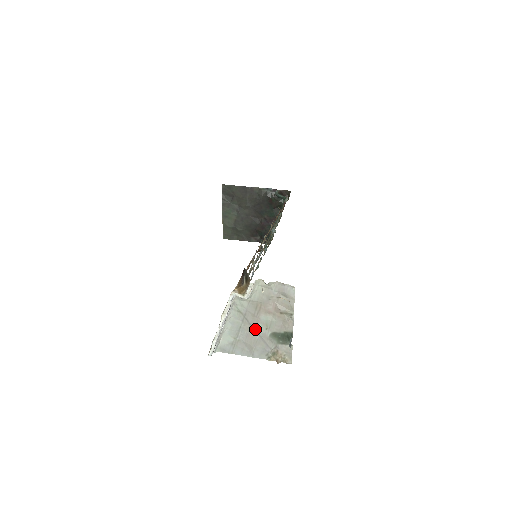
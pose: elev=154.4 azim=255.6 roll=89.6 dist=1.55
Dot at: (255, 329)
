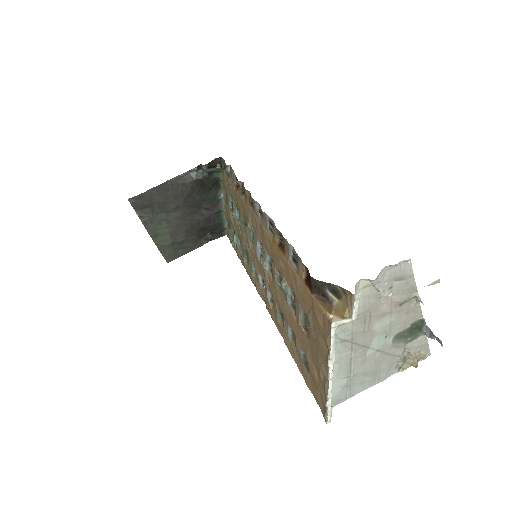
Dot at: (371, 348)
